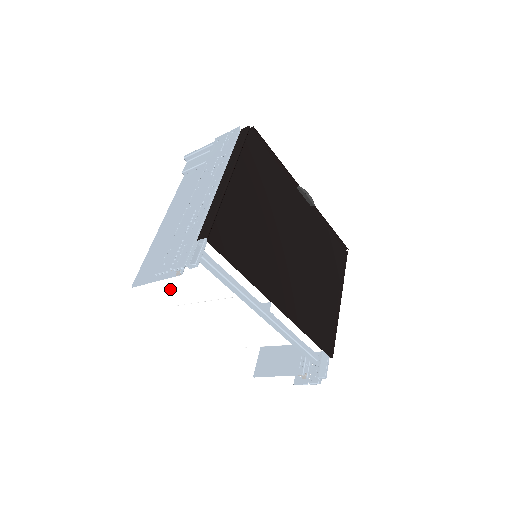
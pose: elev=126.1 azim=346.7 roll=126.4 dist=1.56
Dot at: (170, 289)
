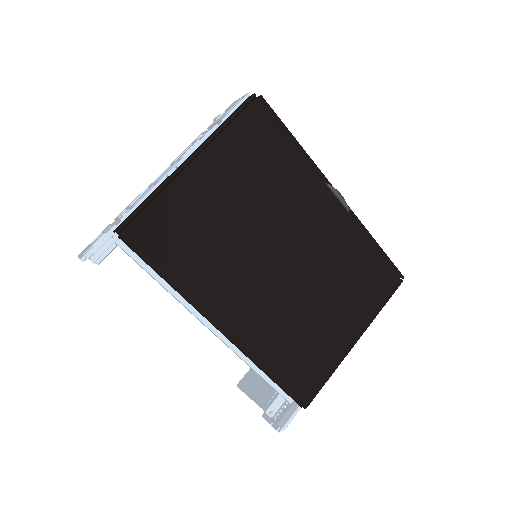
Dot at: occluded
